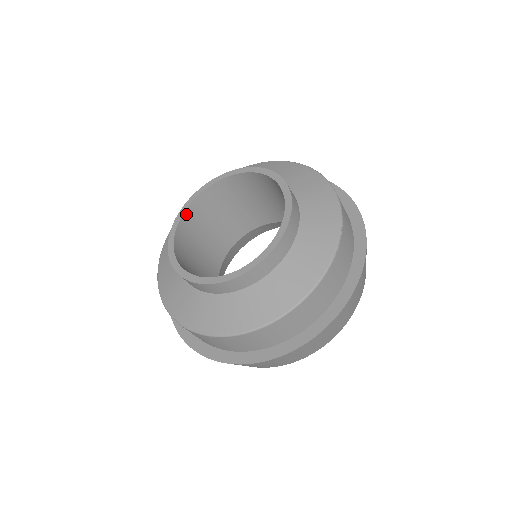
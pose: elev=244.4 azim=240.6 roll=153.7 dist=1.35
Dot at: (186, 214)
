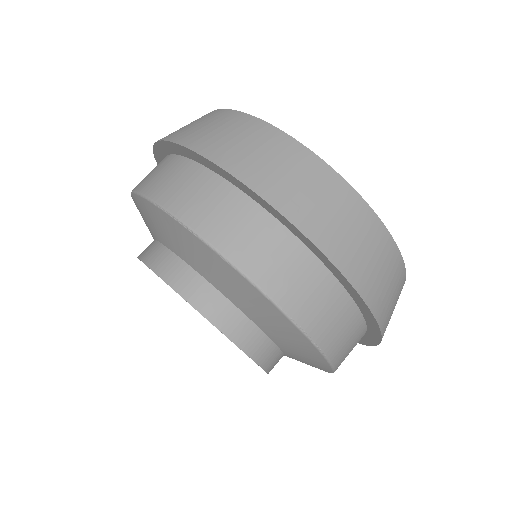
Dot at: occluded
